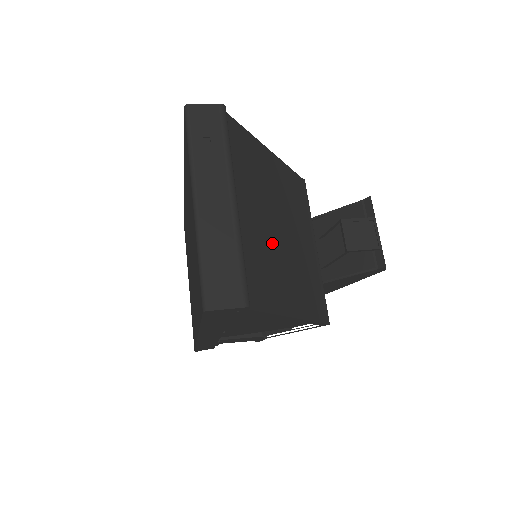
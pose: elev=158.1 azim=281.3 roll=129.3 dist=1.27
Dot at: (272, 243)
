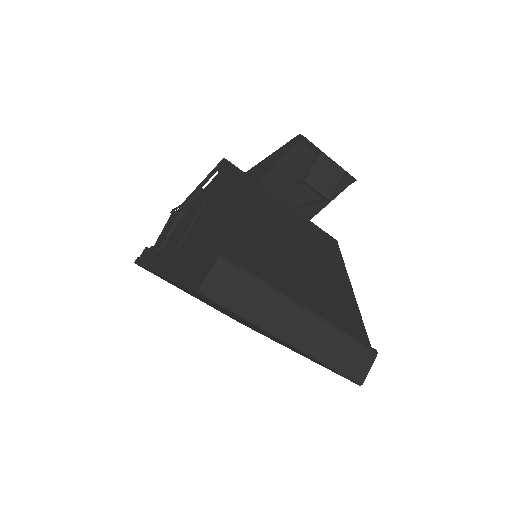
Dot at: (310, 273)
